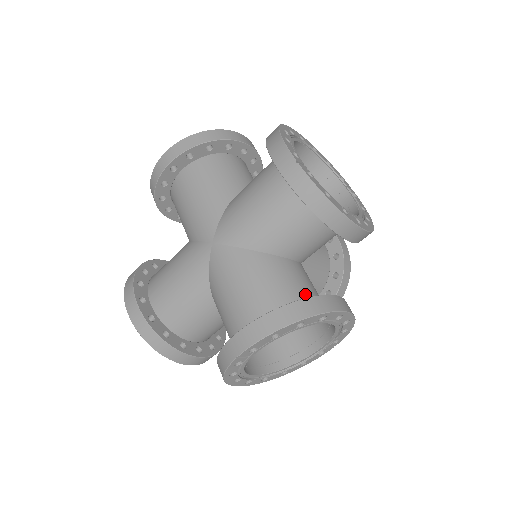
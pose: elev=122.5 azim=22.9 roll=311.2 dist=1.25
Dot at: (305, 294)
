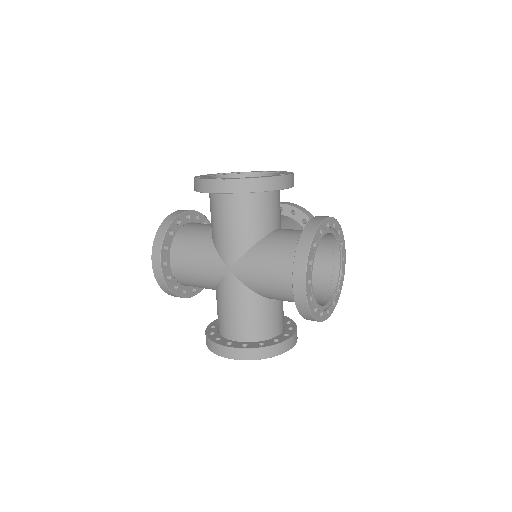
Dot at: (300, 234)
